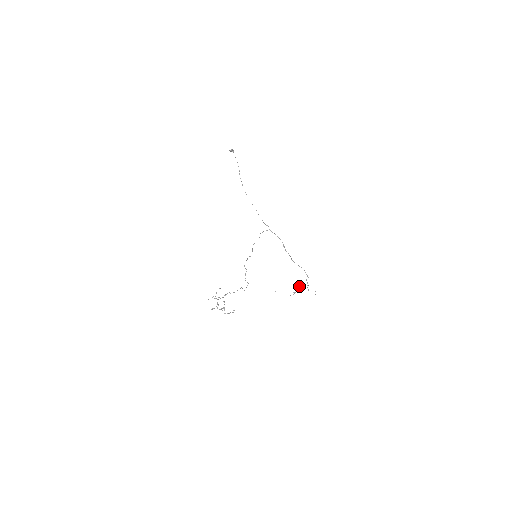
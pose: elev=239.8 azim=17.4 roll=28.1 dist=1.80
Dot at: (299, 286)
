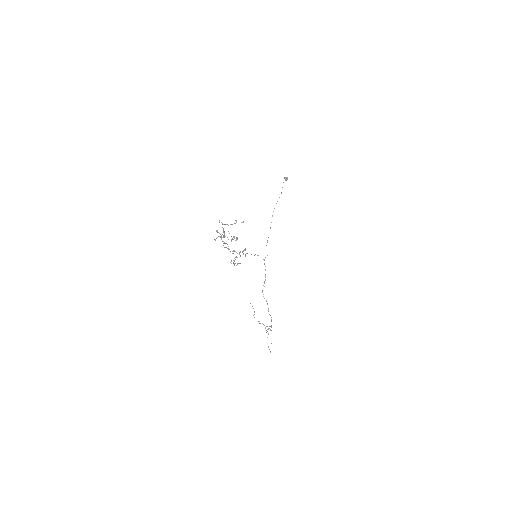
Dot at: occluded
